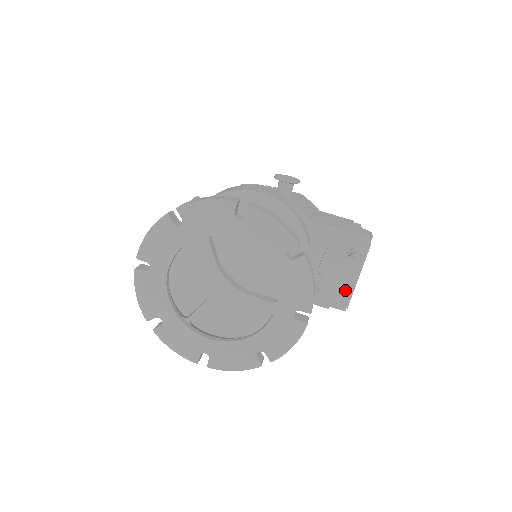
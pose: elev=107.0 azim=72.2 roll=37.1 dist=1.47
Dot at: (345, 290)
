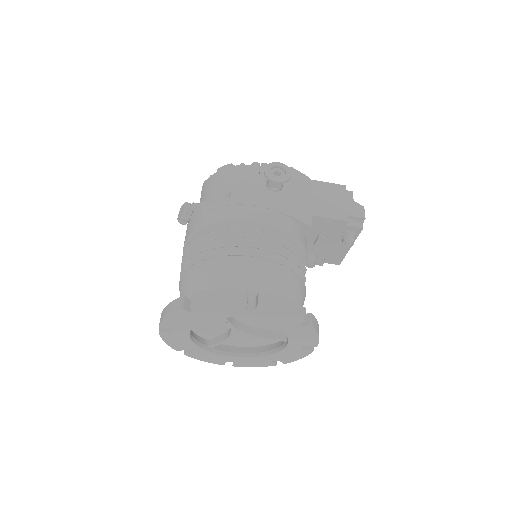
Dot at: (338, 255)
